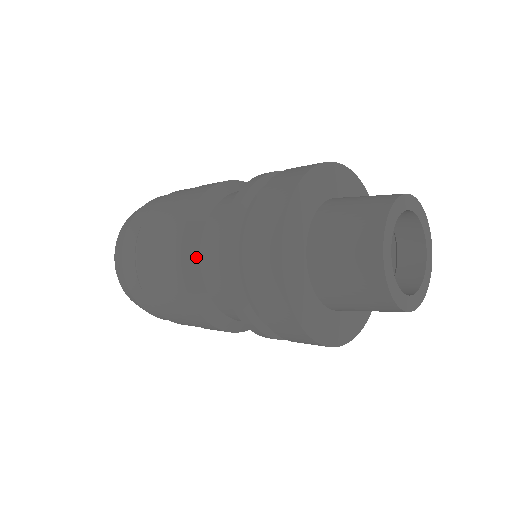
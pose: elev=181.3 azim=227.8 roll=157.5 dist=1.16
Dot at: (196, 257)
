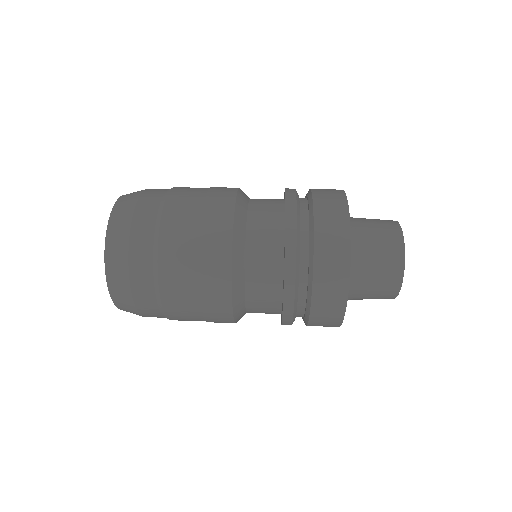
Dot at: (242, 251)
